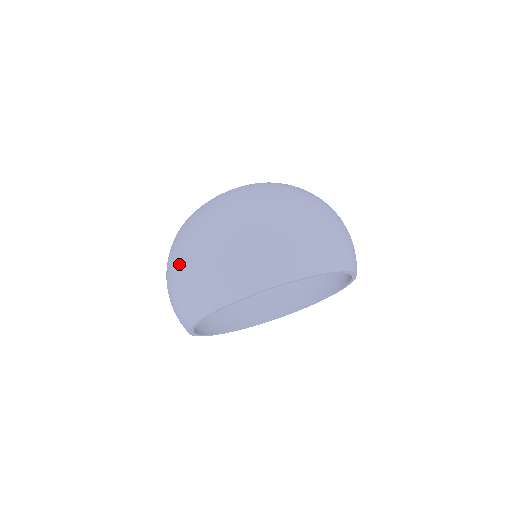
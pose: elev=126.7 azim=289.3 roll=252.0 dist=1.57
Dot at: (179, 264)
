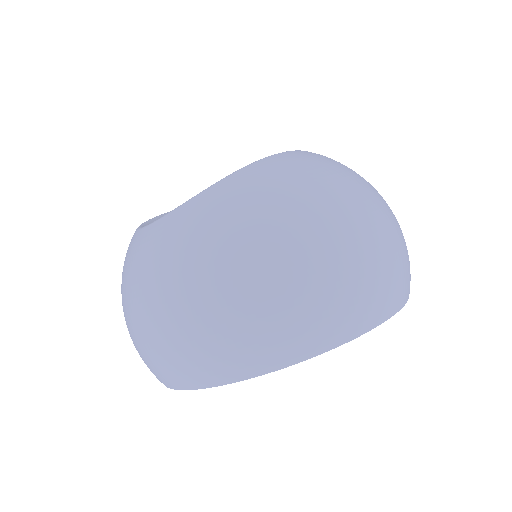
Dot at: (230, 278)
